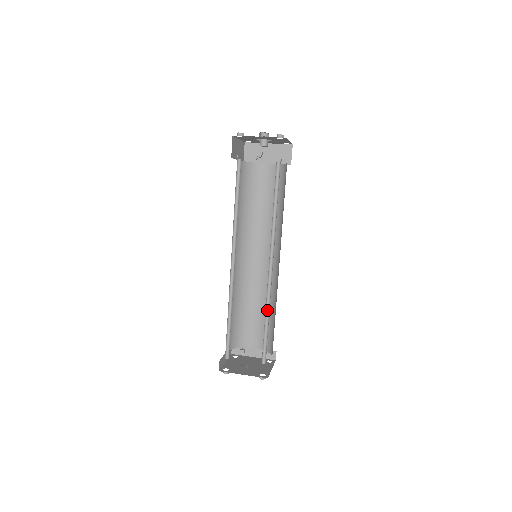
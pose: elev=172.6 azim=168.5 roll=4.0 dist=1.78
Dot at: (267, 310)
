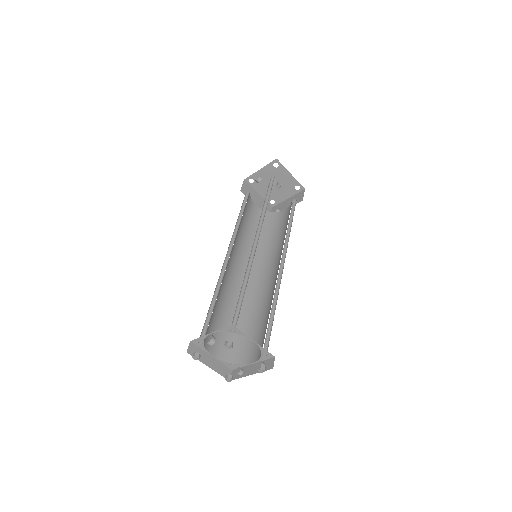
Dot at: (247, 278)
